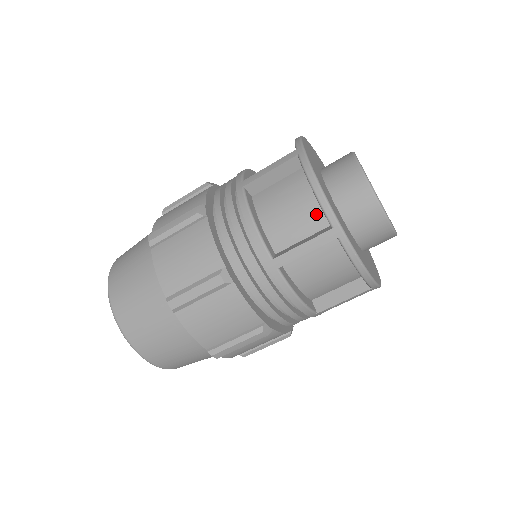
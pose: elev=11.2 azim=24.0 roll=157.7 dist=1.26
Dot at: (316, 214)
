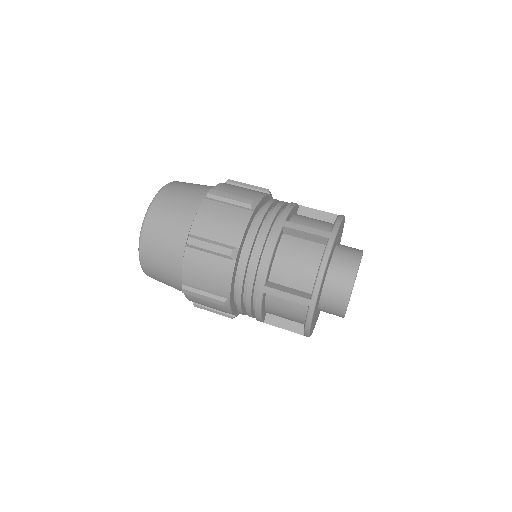
Dot at: occluded
